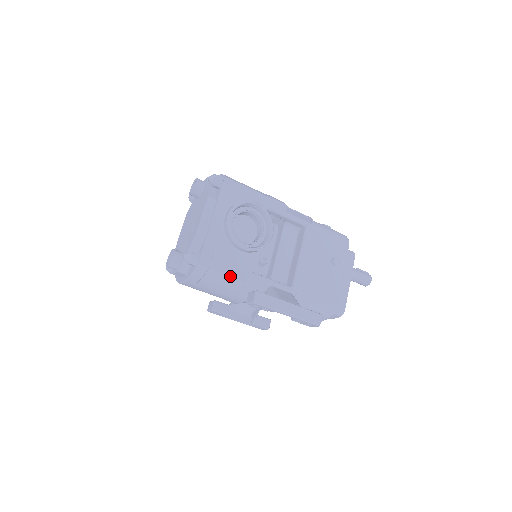
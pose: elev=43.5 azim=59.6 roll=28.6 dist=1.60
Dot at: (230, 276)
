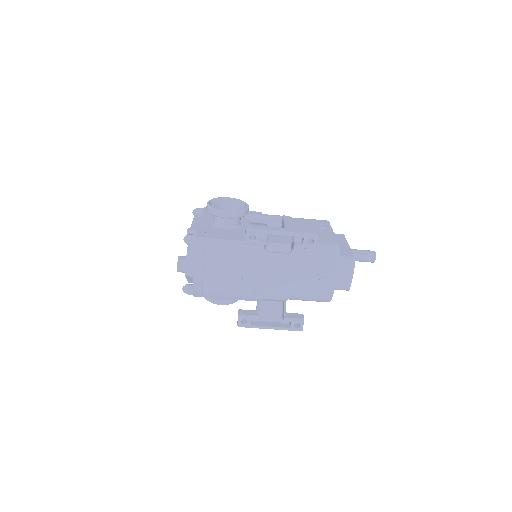
Dot at: (226, 239)
